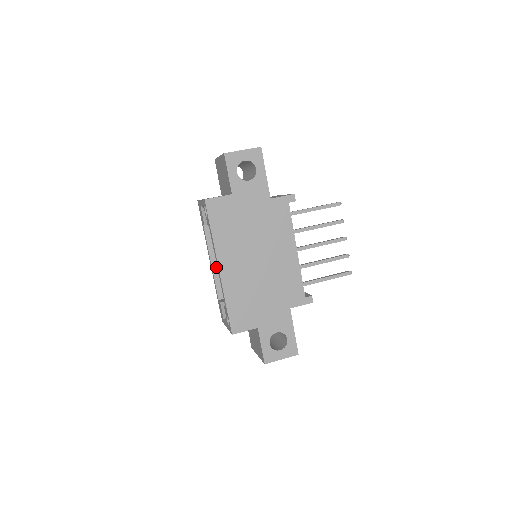
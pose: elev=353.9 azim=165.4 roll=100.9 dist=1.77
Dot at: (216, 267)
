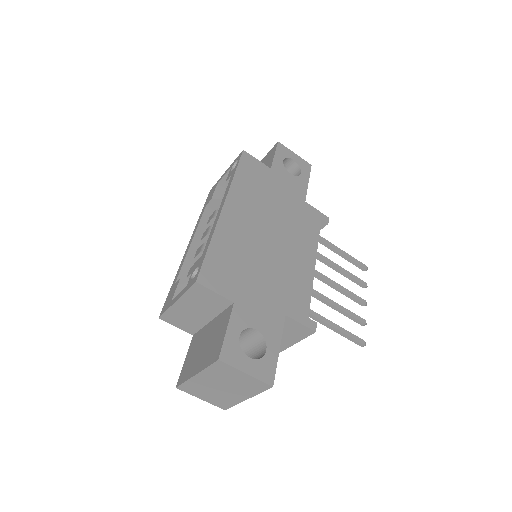
Dot at: (195, 250)
